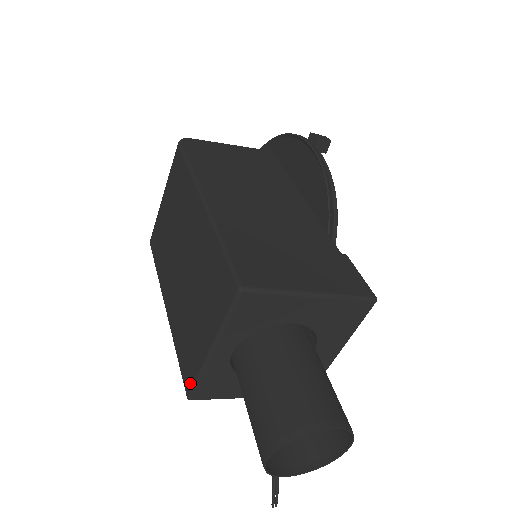
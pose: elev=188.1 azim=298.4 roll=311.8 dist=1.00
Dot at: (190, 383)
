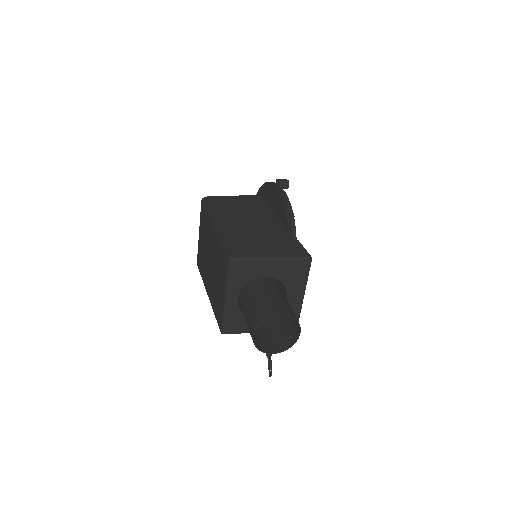
Dot at: (221, 324)
